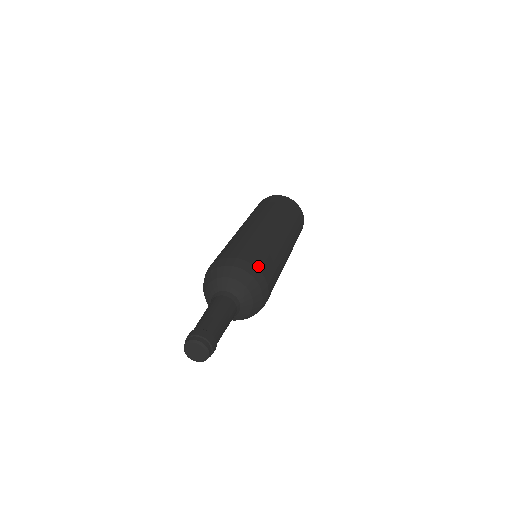
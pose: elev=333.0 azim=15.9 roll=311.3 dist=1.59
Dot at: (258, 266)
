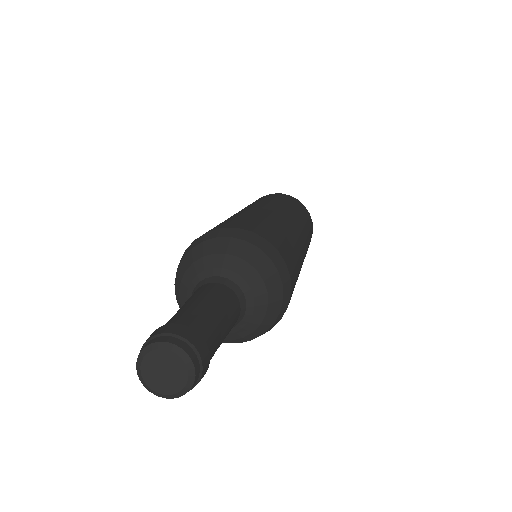
Dot at: (292, 284)
